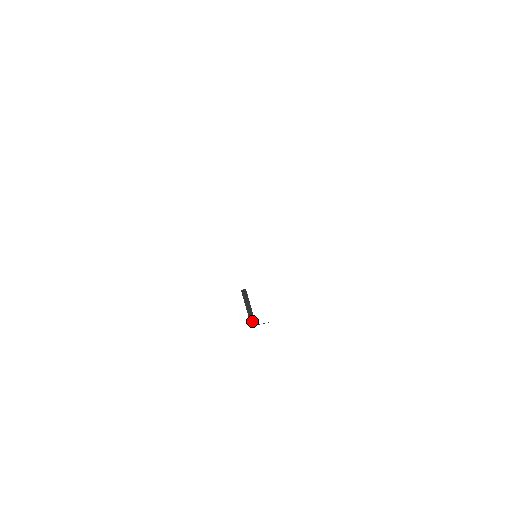
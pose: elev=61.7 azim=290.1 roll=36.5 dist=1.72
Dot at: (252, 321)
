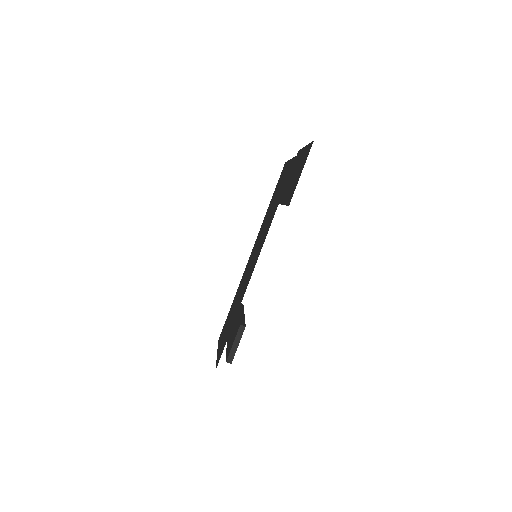
Dot at: (230, 358)
